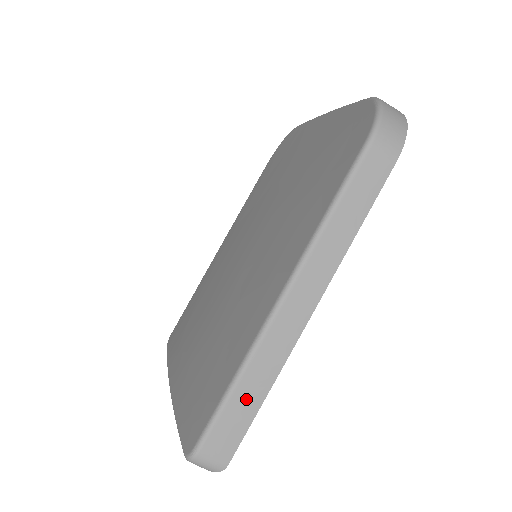
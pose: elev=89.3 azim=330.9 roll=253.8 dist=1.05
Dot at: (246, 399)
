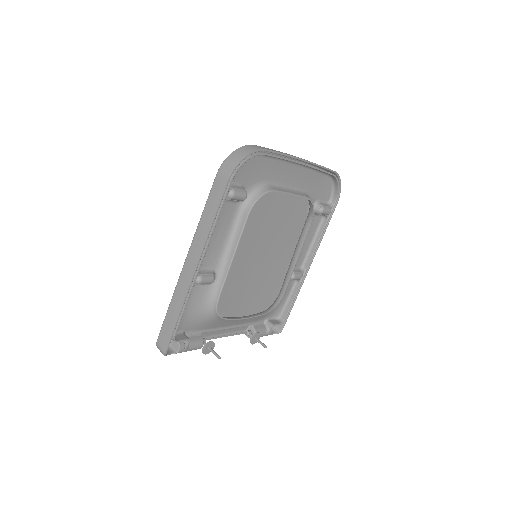
Dot at: (172, 316)
